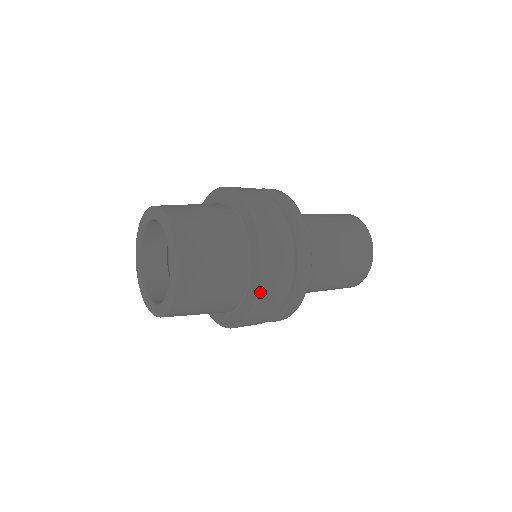
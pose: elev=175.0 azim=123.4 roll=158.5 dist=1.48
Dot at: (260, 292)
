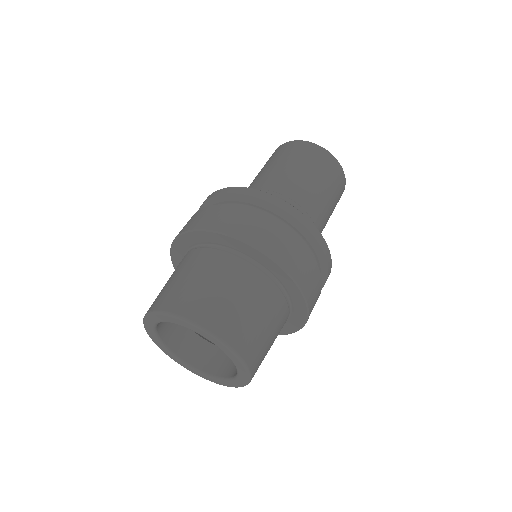
Dot at: (307, 301)
